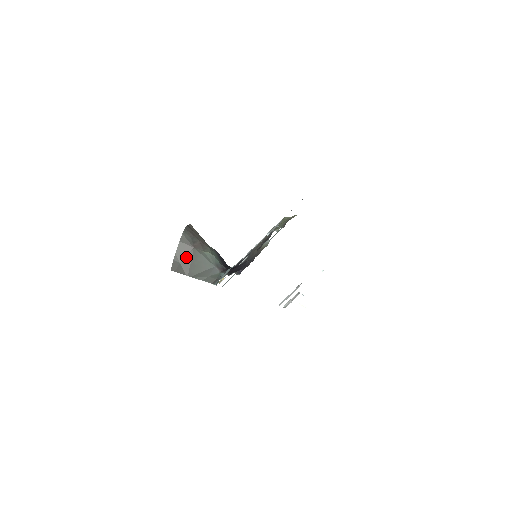
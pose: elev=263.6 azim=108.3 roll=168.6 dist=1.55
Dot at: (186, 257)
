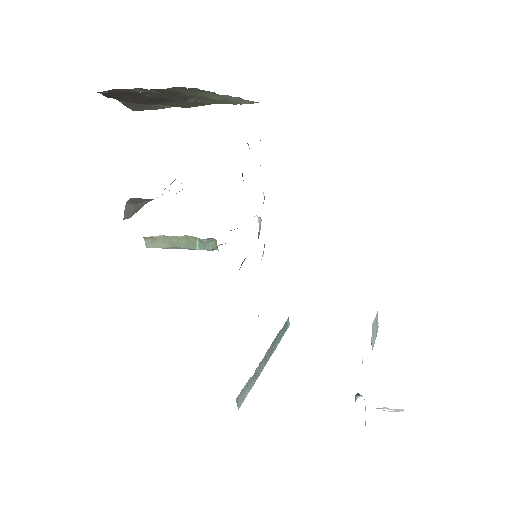
Dot at: occluded
